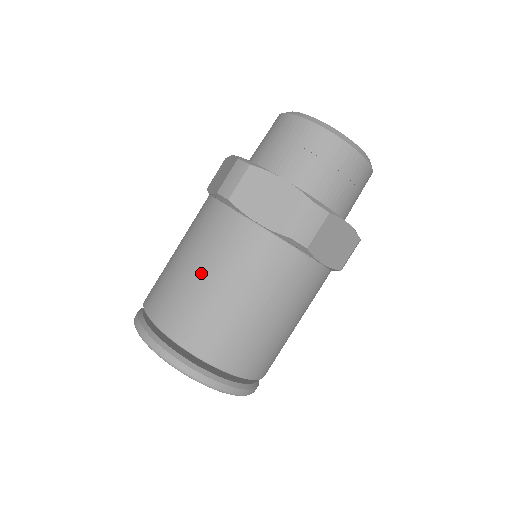
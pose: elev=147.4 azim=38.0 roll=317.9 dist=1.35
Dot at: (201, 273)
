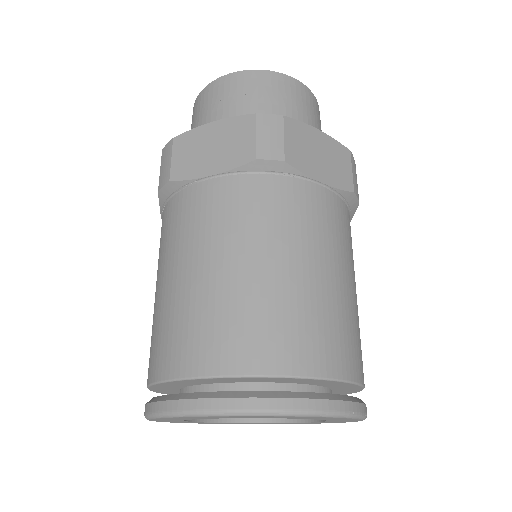
Dot at: (182, 274)
